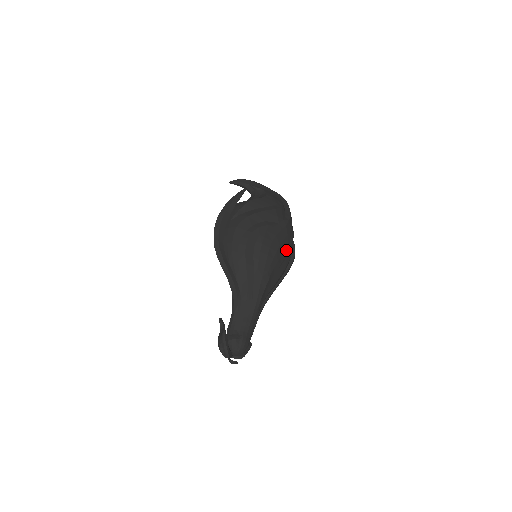
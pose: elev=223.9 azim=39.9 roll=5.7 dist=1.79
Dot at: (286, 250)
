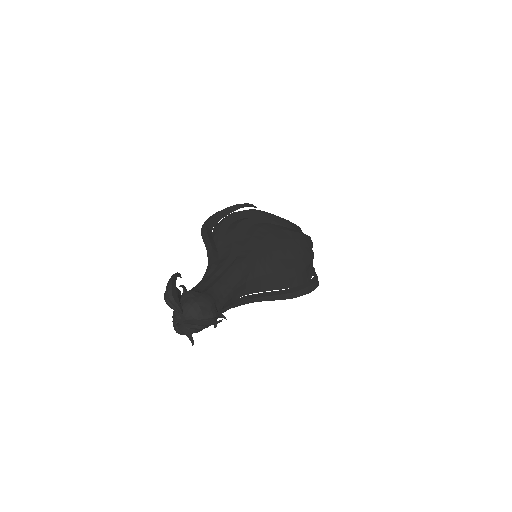
Dot at: (296, 250)
